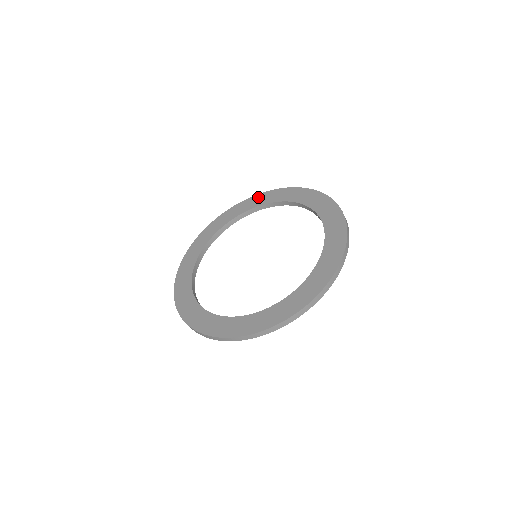
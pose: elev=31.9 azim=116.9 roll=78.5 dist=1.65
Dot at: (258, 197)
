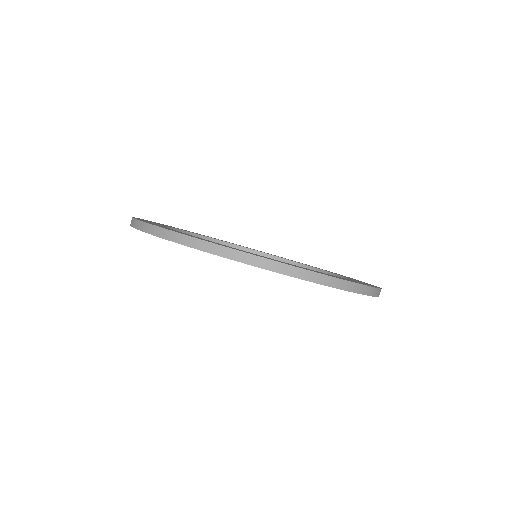
Dot at: occluded
